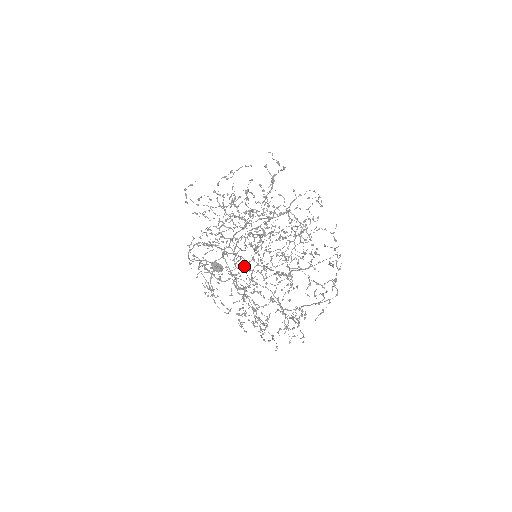
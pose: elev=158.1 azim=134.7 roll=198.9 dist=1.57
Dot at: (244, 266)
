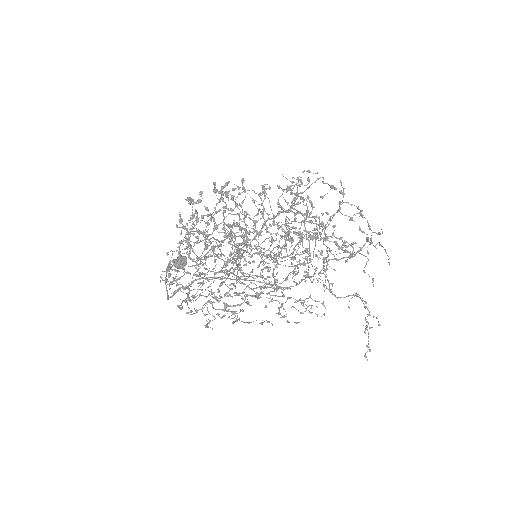
Dot at: occluded
